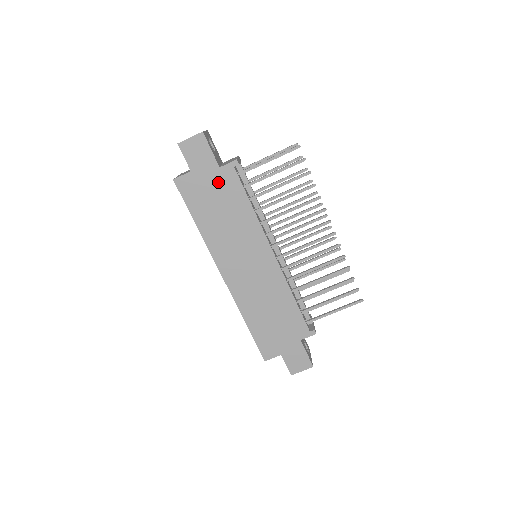
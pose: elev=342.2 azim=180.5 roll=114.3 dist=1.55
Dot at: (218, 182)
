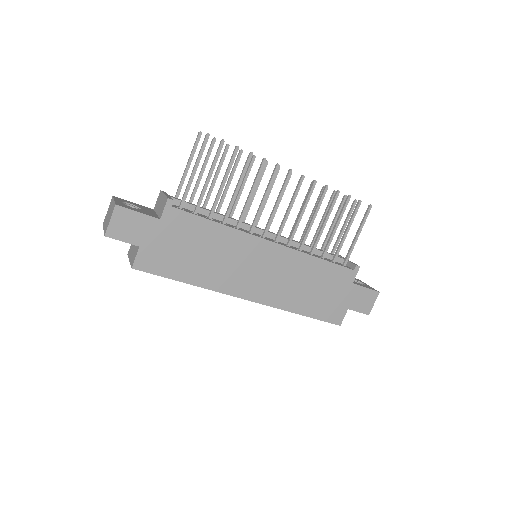
Dot at: (171, 232)
